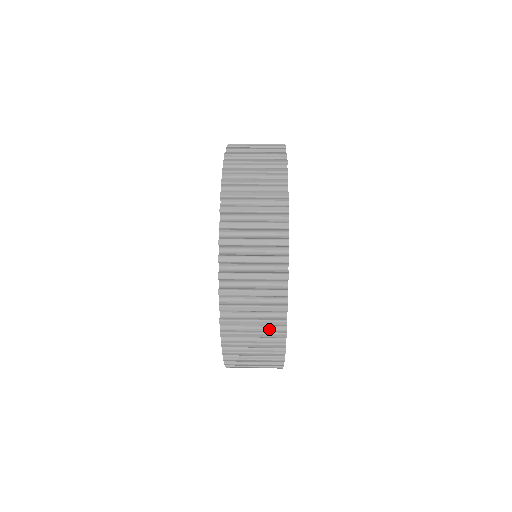
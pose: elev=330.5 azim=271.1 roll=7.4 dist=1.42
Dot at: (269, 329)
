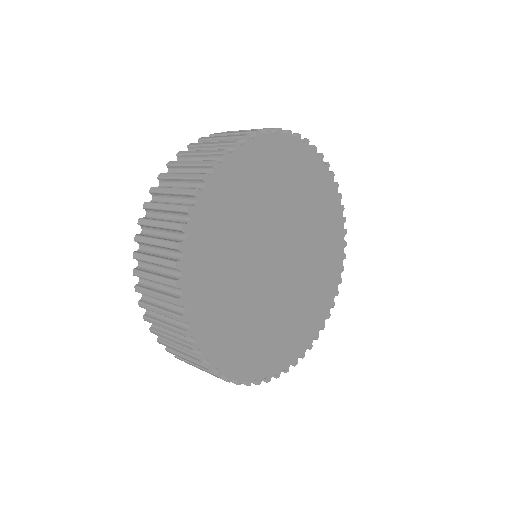
Dot at: (182, 337)
